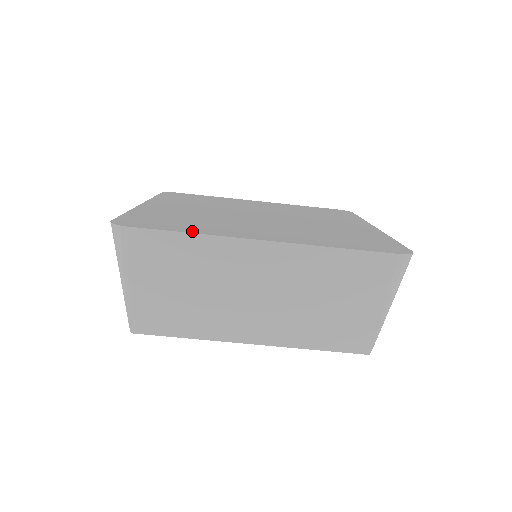
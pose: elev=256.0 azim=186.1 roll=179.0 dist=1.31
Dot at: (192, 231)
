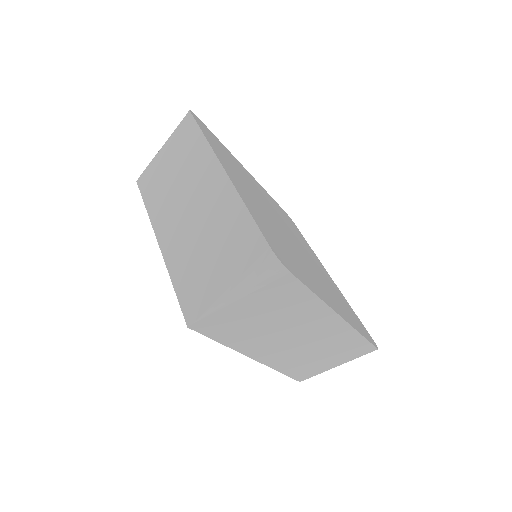
Dot at: (208, 139)
